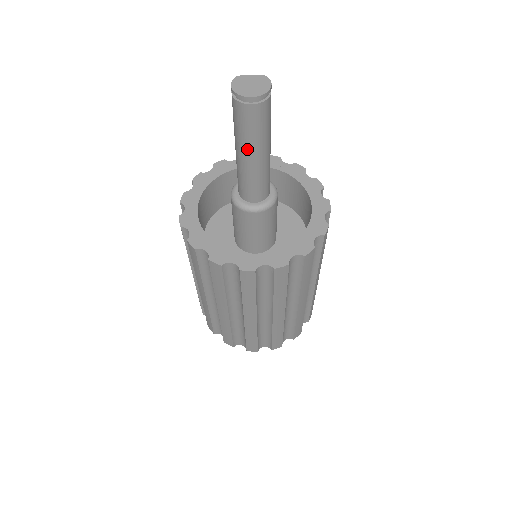
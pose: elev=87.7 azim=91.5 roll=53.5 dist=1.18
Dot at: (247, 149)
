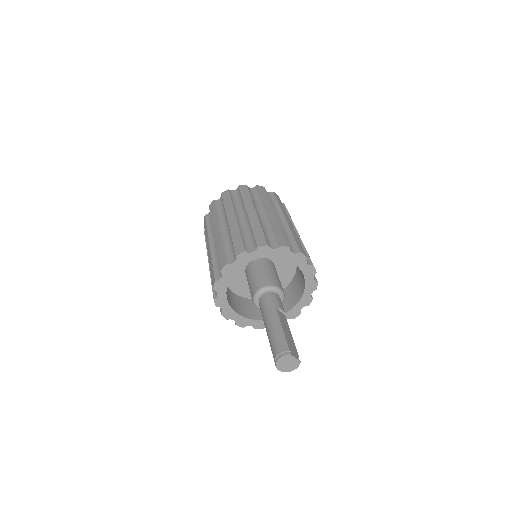
Dot at: (268, 338)
